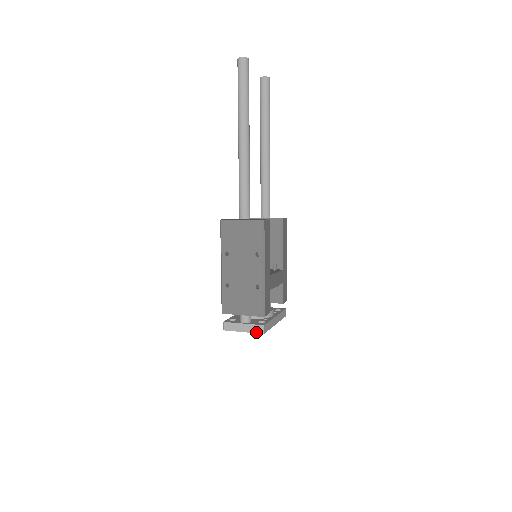
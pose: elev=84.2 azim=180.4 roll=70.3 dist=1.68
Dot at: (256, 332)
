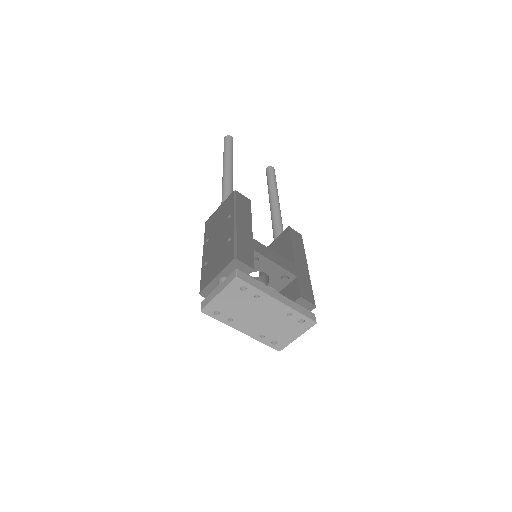
Dot at: (229, 282)
